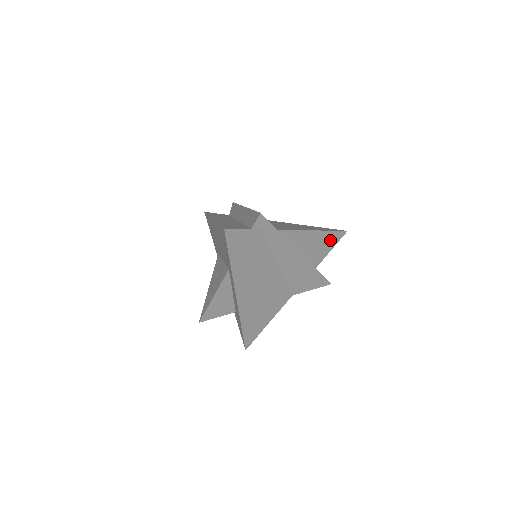
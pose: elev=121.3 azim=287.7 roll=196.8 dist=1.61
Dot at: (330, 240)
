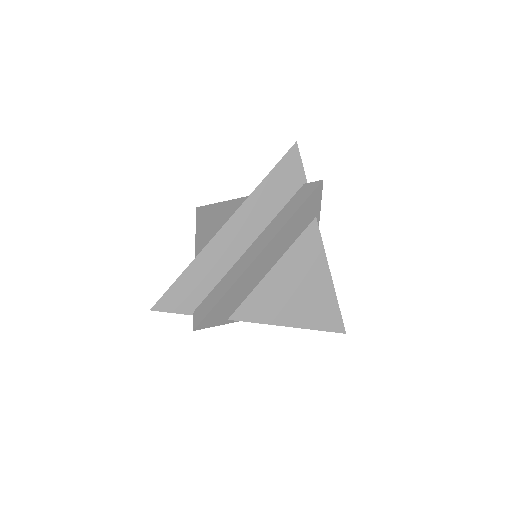
Dot at: occluded
